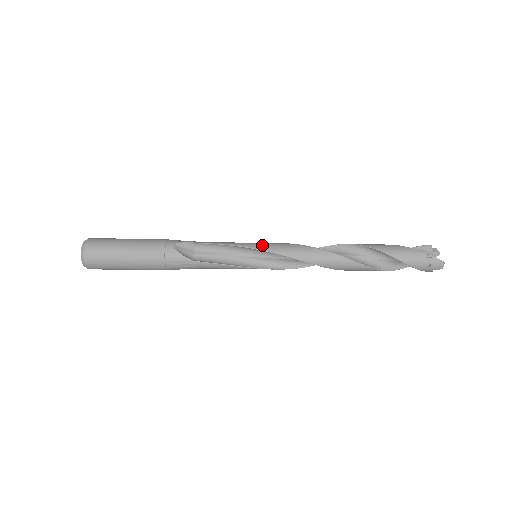
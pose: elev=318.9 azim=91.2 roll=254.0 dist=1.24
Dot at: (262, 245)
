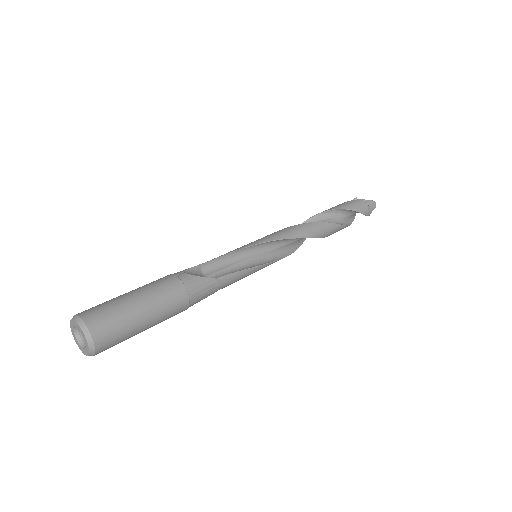
Dot at: (258, 240)
